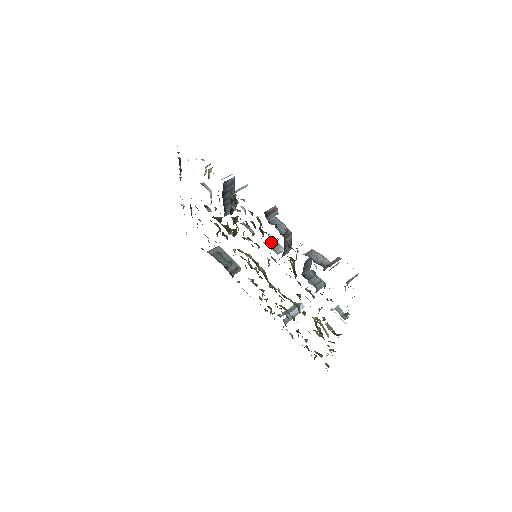
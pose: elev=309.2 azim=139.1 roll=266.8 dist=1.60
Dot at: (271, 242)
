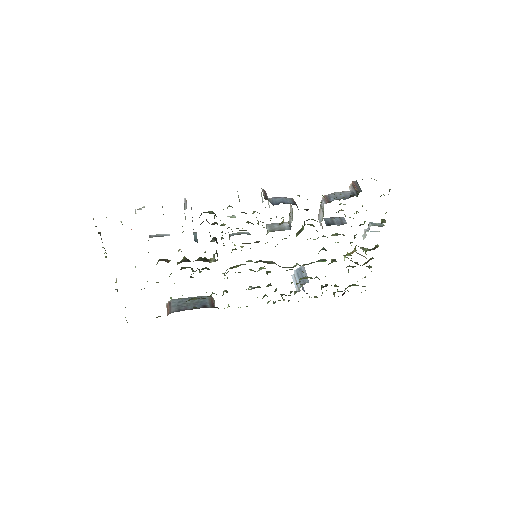
Dot at: (280, 223)
